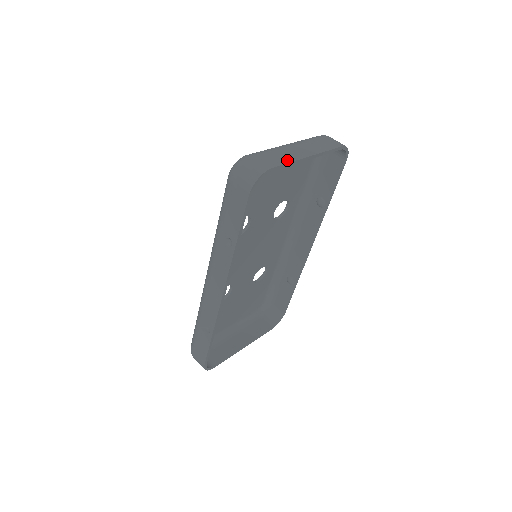
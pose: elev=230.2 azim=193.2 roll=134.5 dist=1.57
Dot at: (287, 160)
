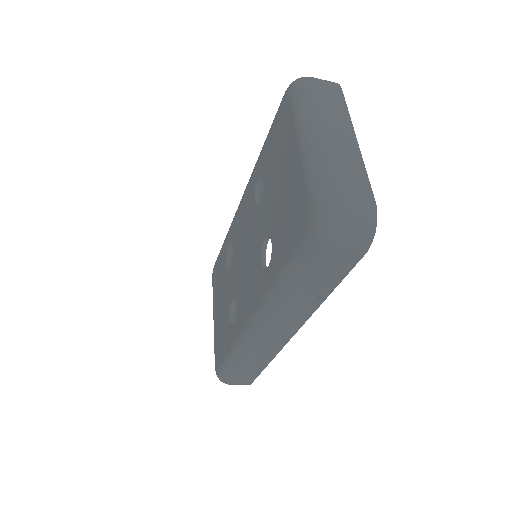
Dot at: (361, 171)
